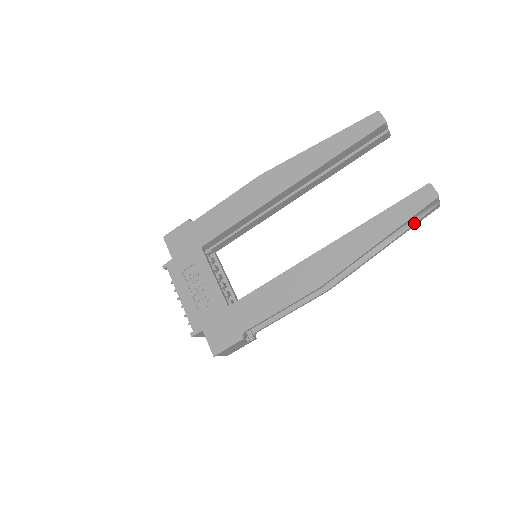
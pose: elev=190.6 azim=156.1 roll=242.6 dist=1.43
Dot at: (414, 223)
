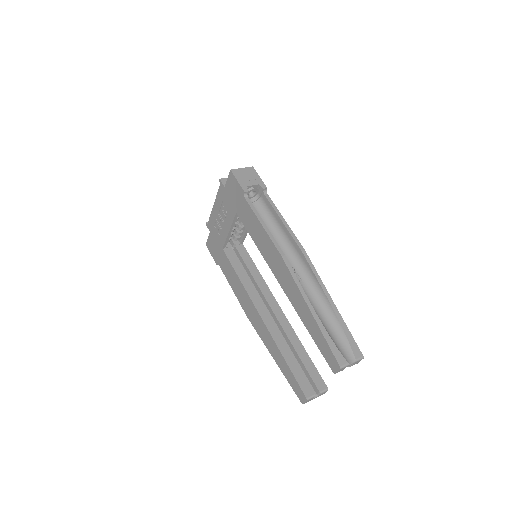
Dot at: occluded
